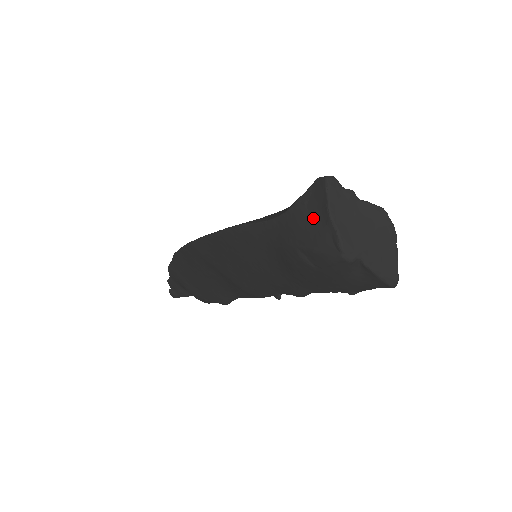
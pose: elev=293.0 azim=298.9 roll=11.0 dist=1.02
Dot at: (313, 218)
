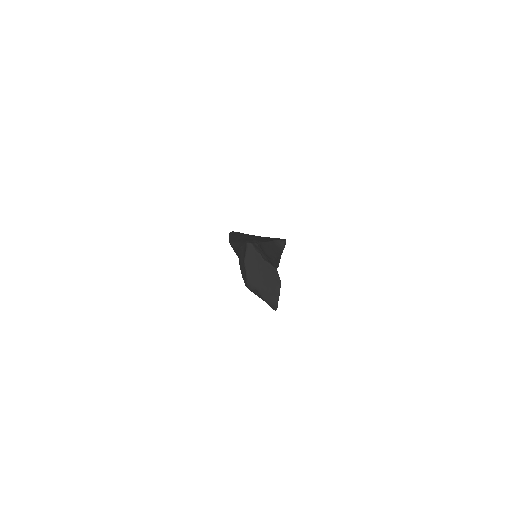
Dot at: (242, 260)
